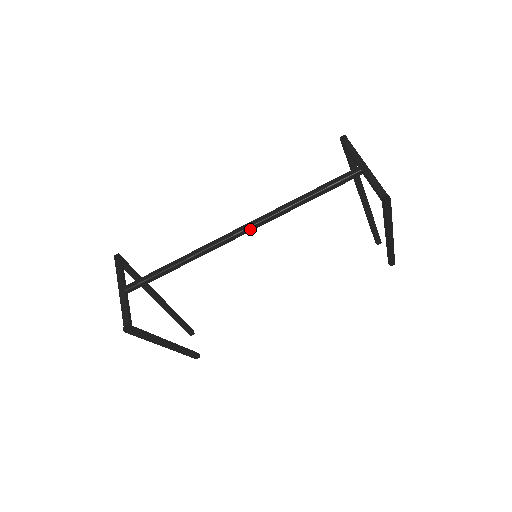
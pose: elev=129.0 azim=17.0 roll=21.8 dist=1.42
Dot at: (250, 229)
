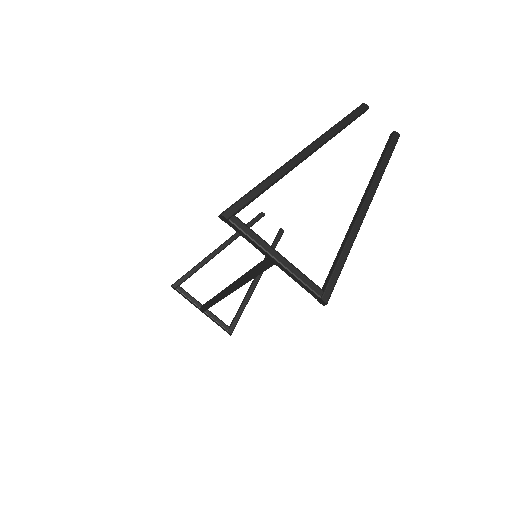
Dot at: occluded
